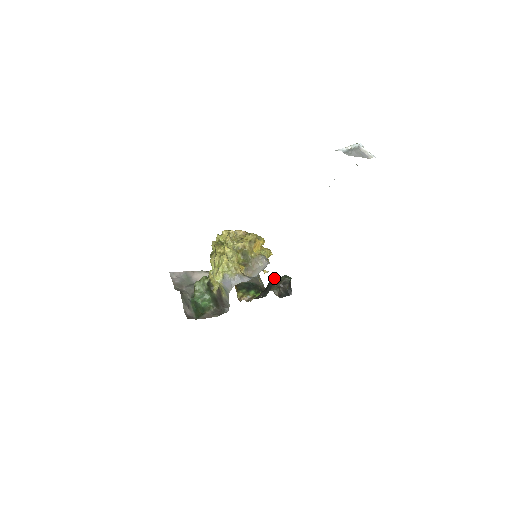
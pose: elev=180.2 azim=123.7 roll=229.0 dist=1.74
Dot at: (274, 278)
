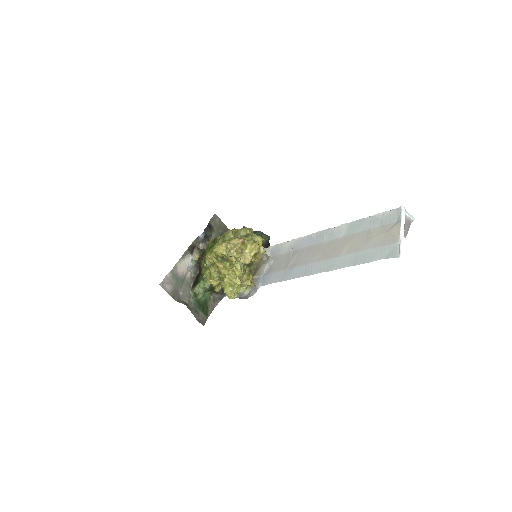
Dot at: occluded
